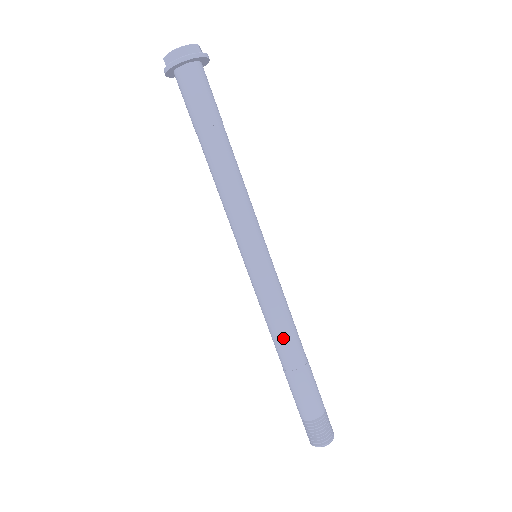
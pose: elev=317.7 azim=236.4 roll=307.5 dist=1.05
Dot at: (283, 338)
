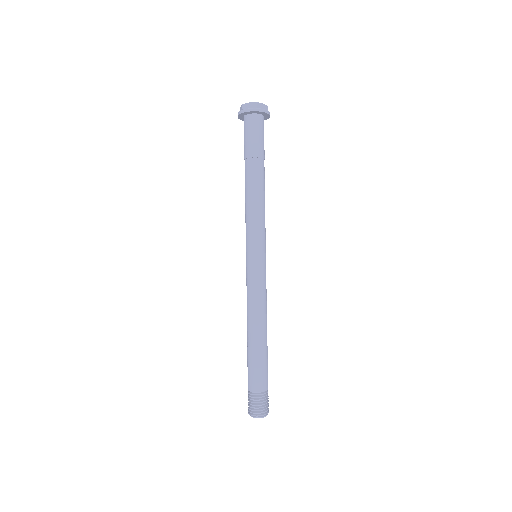
Dot at: (249, 320)
